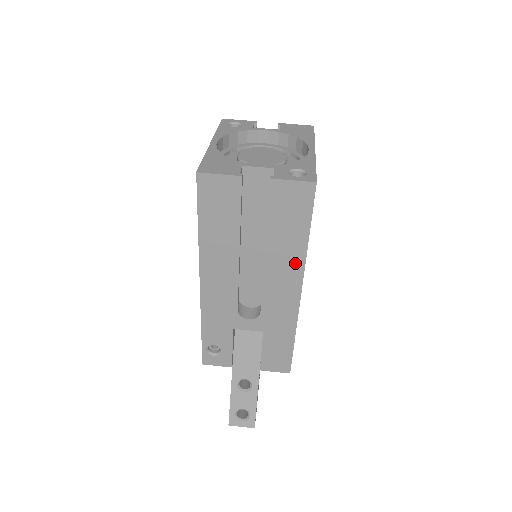
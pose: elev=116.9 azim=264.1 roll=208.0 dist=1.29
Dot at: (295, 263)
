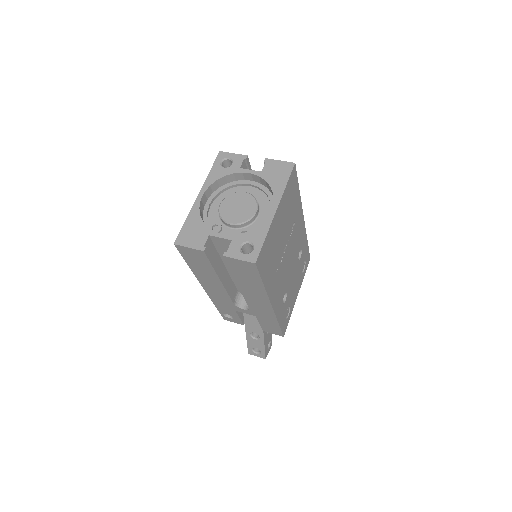
Dot at: (261, 294)
